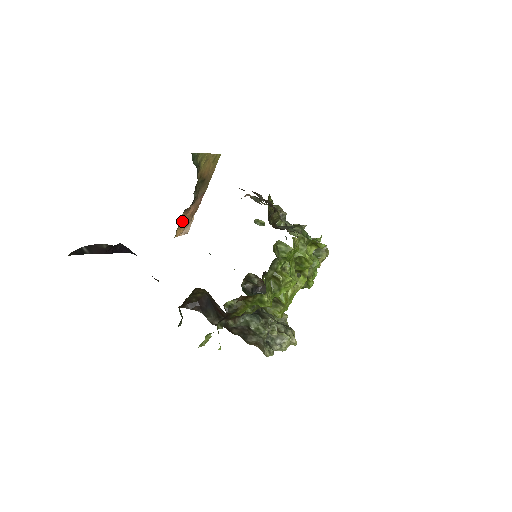
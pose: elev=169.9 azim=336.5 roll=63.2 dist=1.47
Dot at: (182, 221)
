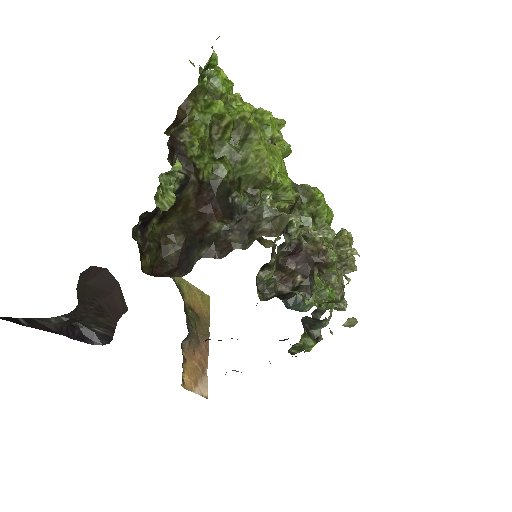
Dot at: (187, 368)
